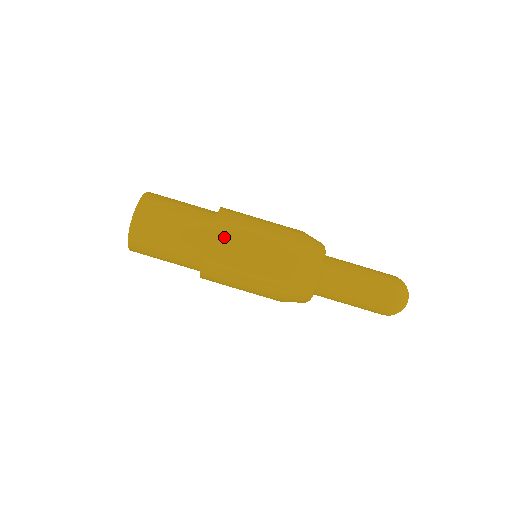
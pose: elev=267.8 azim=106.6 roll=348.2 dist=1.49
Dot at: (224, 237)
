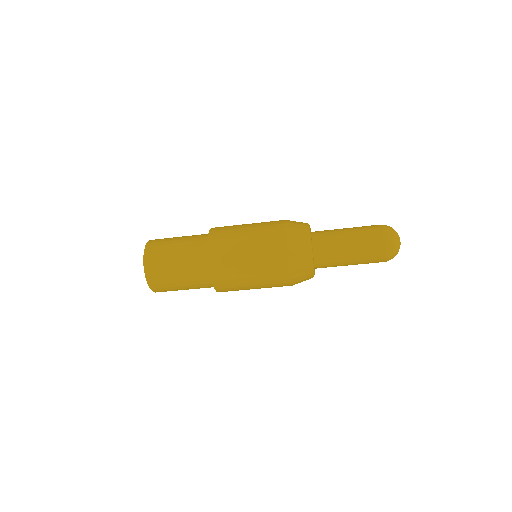
Dot at: (224, 281)
